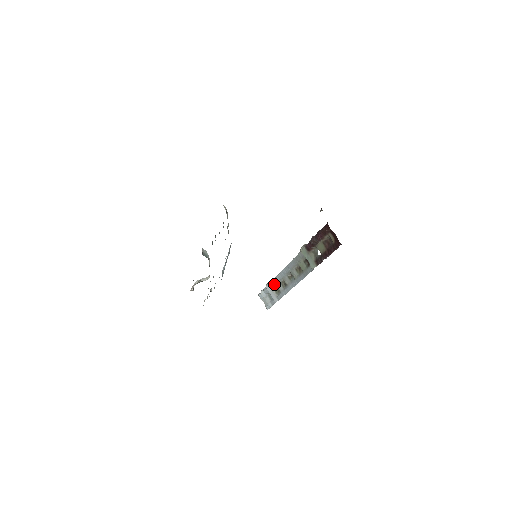
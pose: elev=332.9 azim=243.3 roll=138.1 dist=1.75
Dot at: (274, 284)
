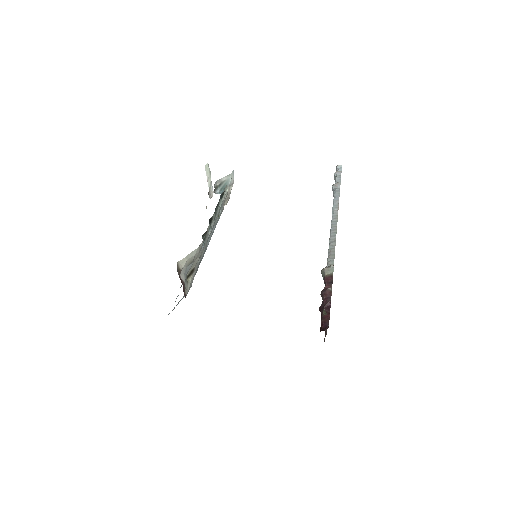
Dot at: occluded
